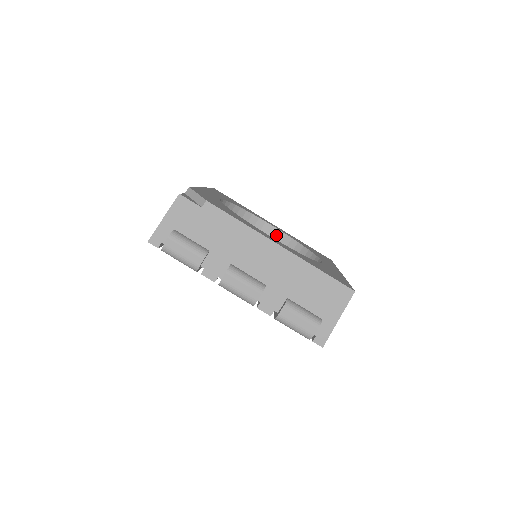
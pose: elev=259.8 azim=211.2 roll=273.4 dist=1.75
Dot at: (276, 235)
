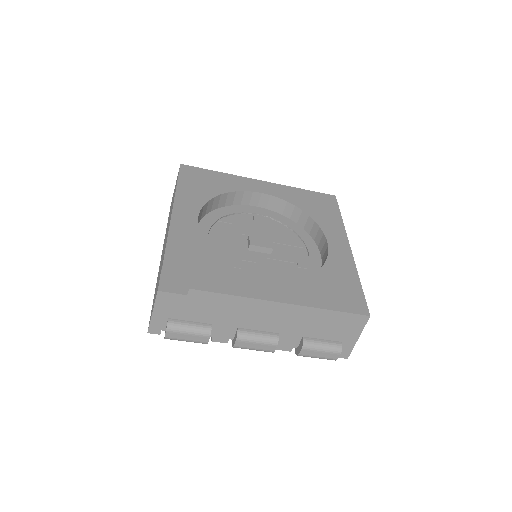
Dot at: (269, 201)
